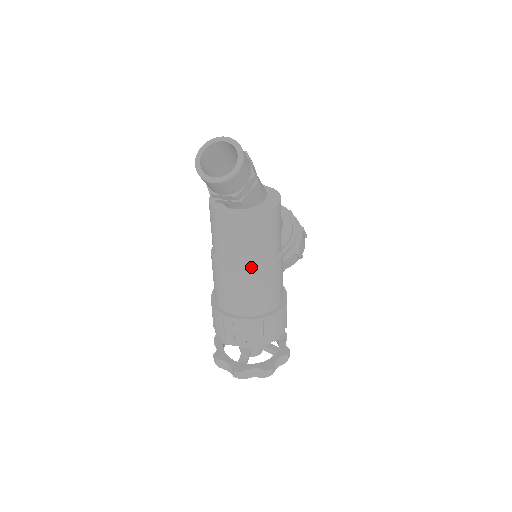
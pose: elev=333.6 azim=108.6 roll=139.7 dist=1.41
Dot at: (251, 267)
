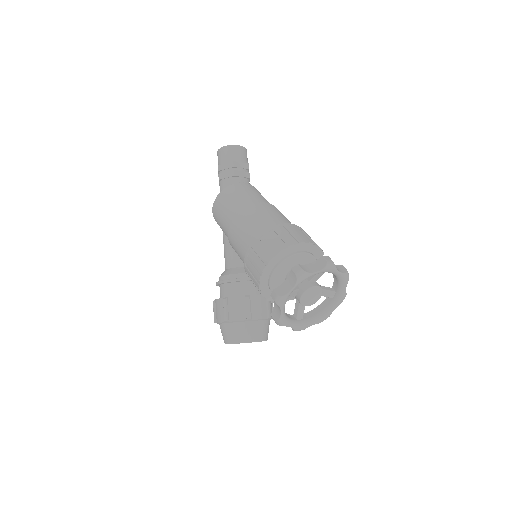
Dot at: occluded
